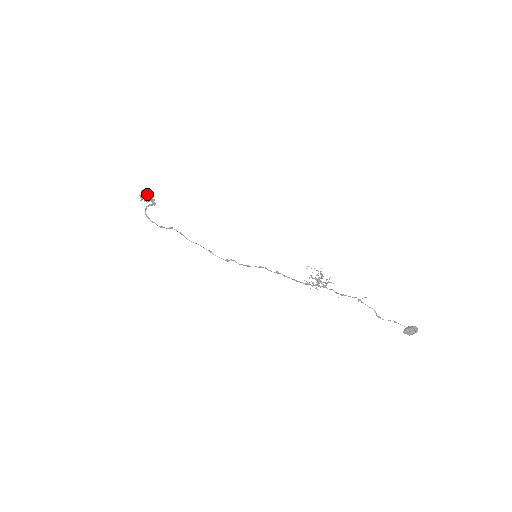
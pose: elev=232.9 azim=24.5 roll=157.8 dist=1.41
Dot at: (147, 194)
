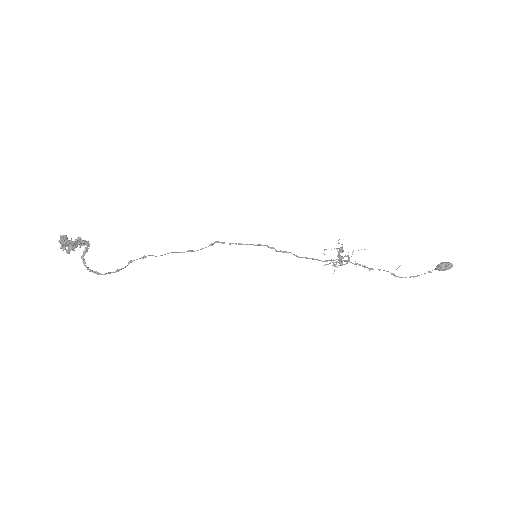
Dot at: (70, 241)
